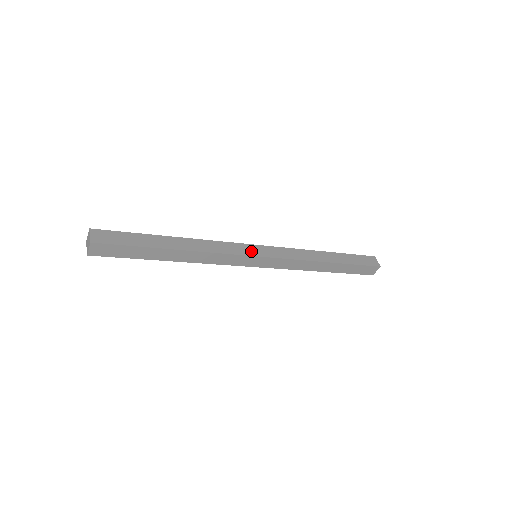
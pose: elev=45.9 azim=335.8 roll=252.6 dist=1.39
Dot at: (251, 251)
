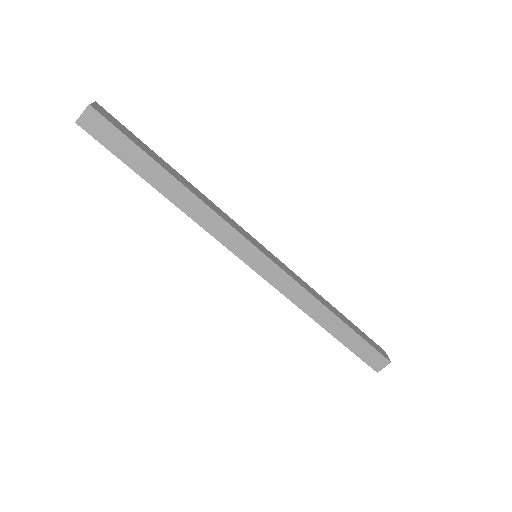
Dot at: (254, 242)
